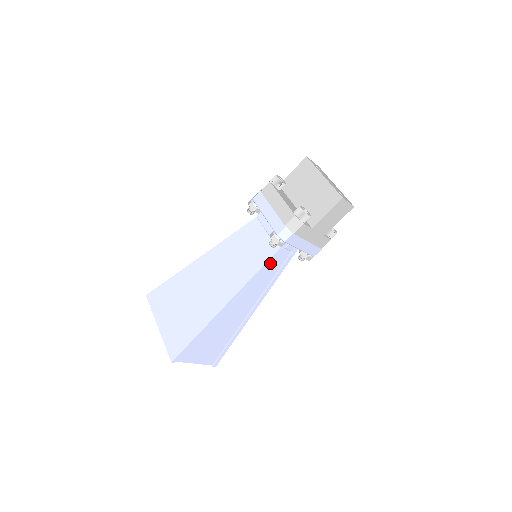
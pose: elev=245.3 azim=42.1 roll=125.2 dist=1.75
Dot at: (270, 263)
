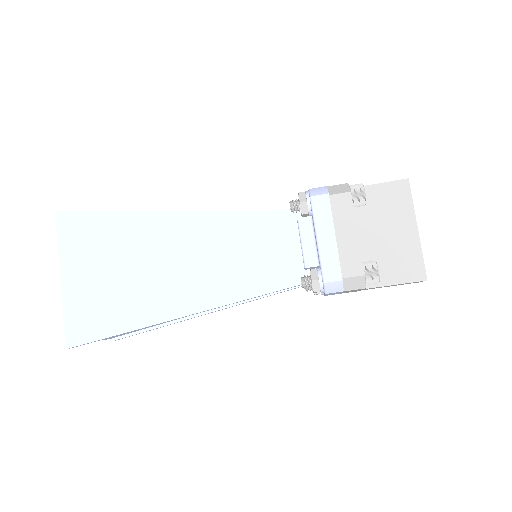
Dot at: occluded
